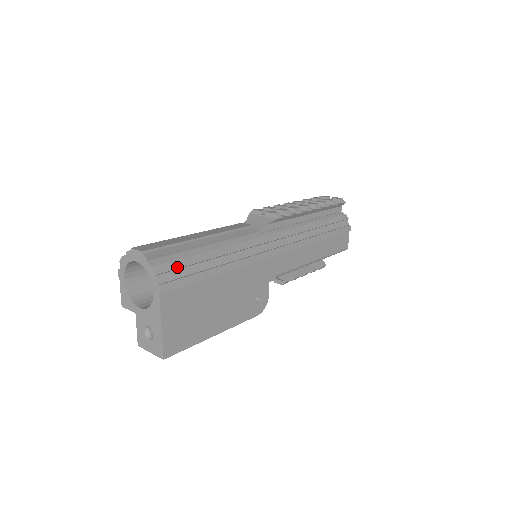
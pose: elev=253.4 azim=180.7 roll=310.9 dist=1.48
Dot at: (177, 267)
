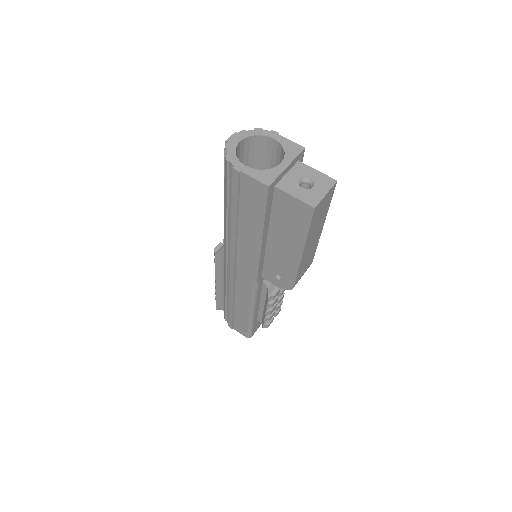
Dot at: occluded
